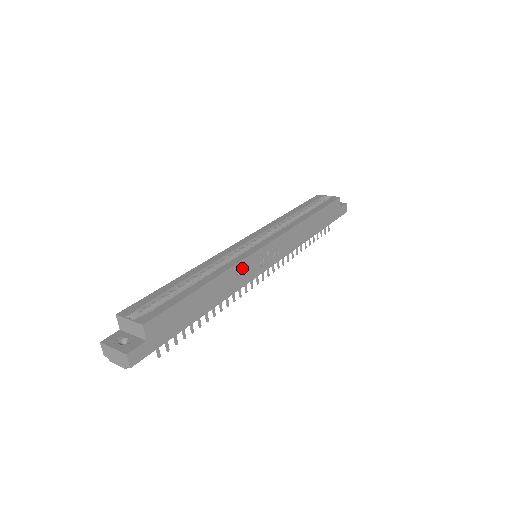
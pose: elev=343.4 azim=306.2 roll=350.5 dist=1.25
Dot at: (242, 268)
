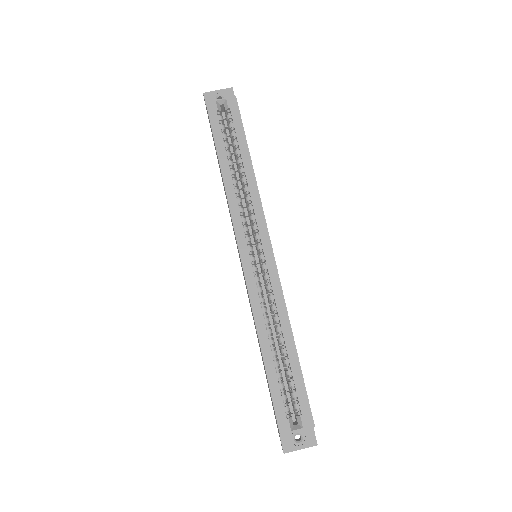
Dot at: occluded
